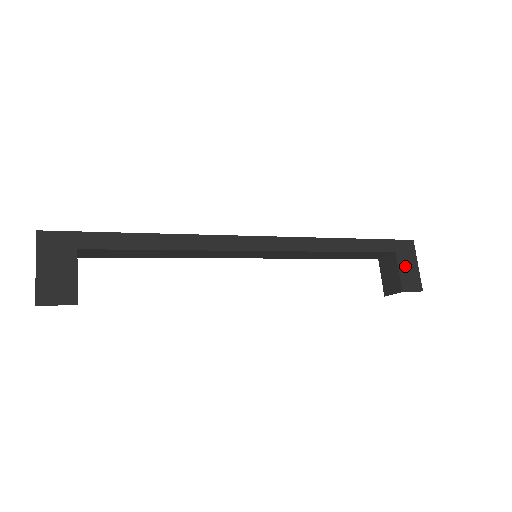
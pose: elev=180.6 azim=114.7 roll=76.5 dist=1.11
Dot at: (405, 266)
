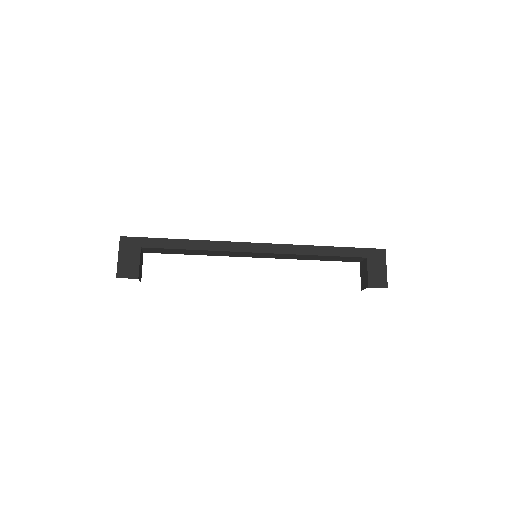
Dot at: (374, 268)
